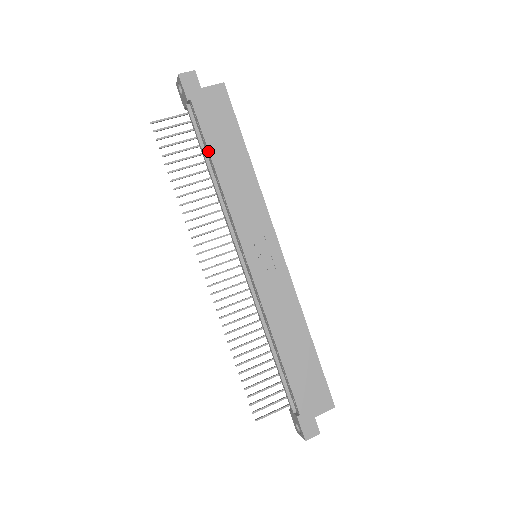
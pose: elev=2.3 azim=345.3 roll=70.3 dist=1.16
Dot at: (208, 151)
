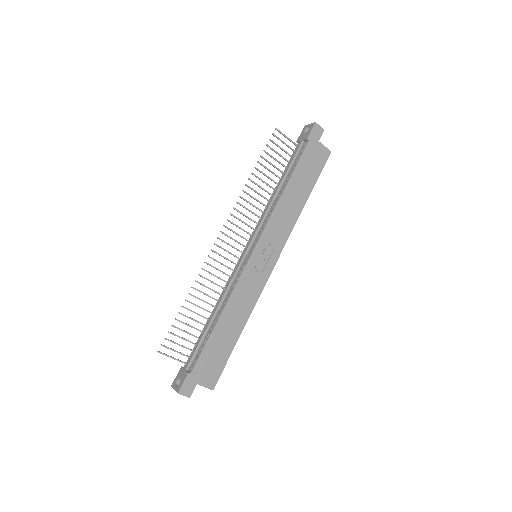
Dot at: (291, 174)
